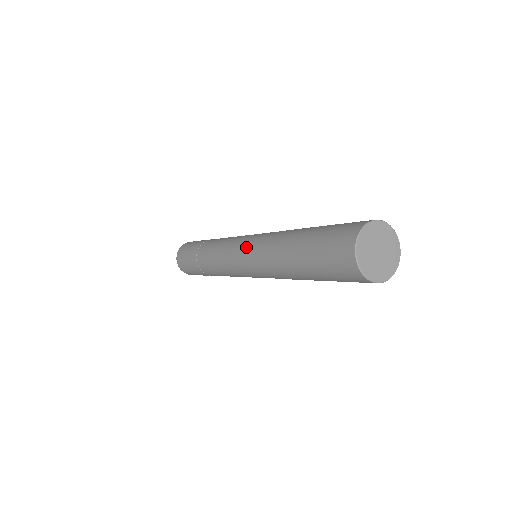
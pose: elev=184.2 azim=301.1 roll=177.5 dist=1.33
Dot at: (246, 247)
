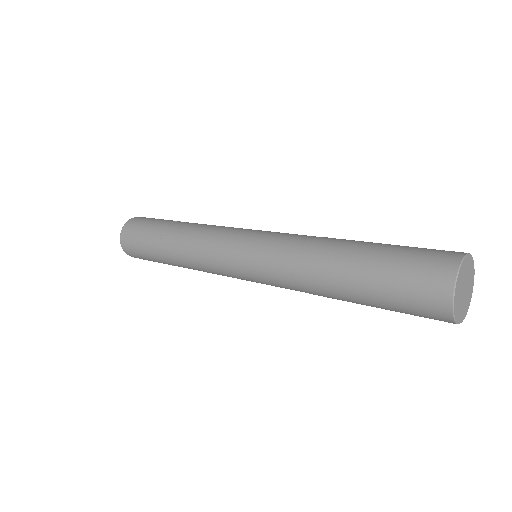
Dot at: (270, 232)
